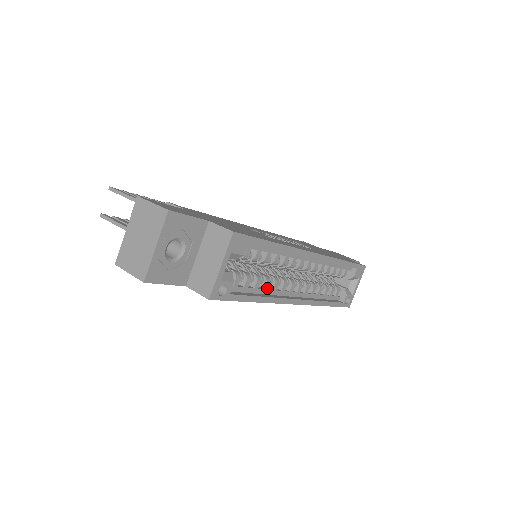
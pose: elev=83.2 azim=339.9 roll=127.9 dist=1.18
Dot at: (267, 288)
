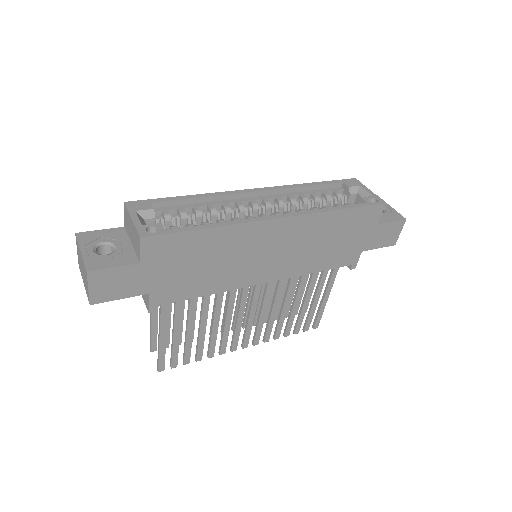
Dot at: occluded
